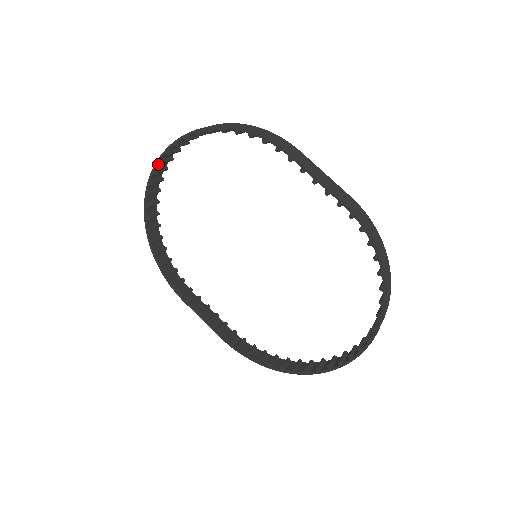
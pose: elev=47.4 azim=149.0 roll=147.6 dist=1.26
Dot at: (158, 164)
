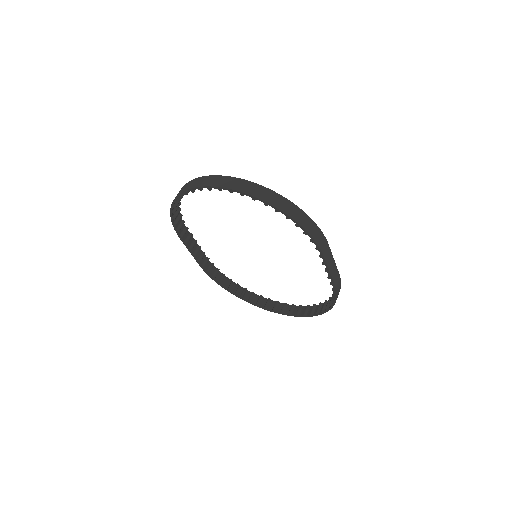
Dot at: (215, 187)
